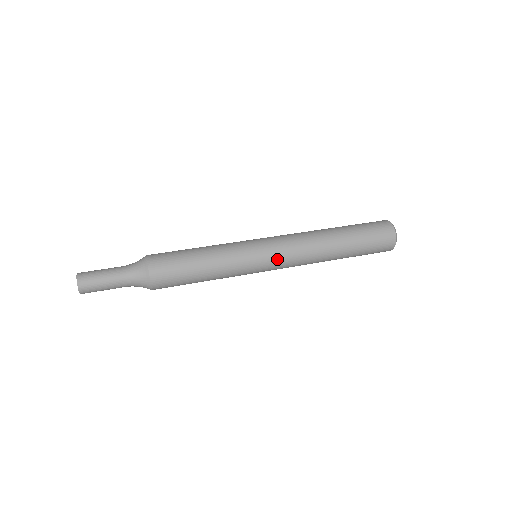
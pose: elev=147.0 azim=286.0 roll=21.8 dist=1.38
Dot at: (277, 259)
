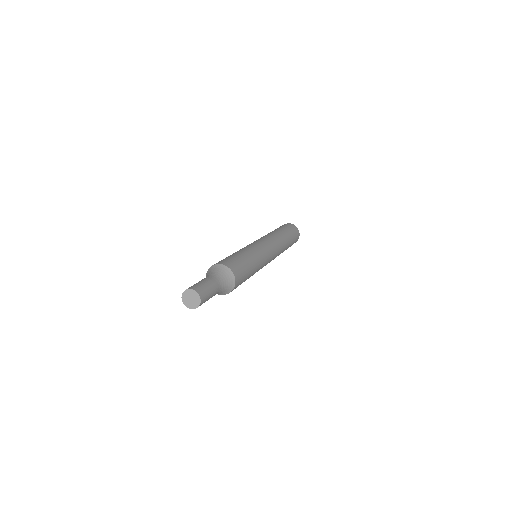
Dot at: (273, 252)
